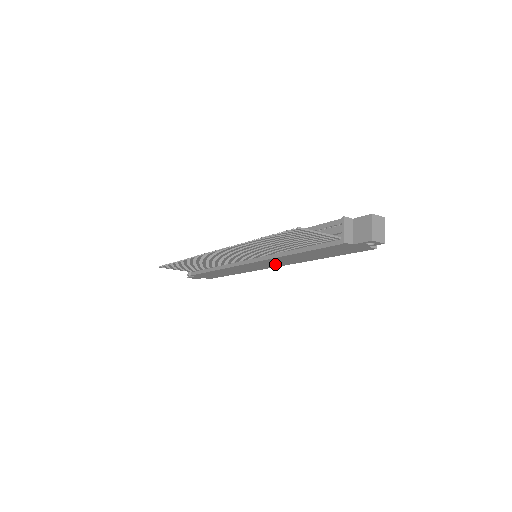
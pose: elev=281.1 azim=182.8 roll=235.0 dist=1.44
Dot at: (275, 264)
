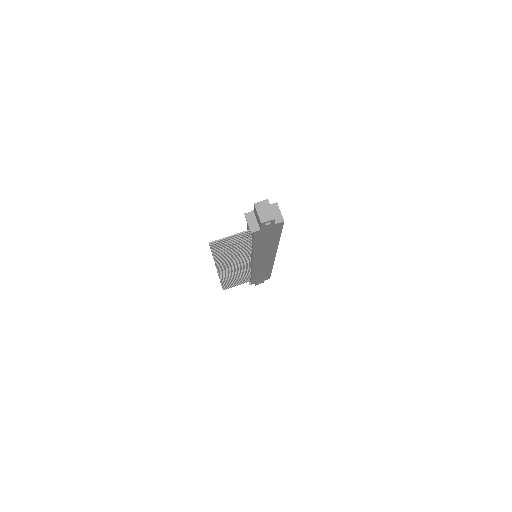
Dot at: (268, 256)
